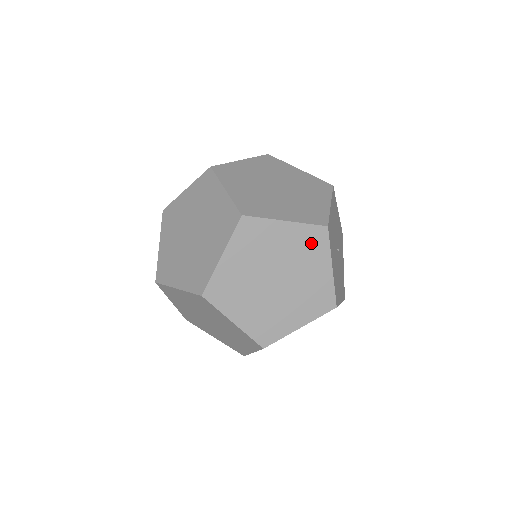
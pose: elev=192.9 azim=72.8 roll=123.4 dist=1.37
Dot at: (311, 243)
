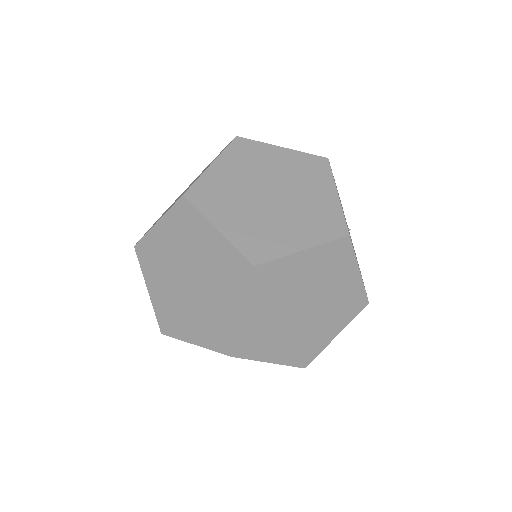
Dot at: (311, 169)
